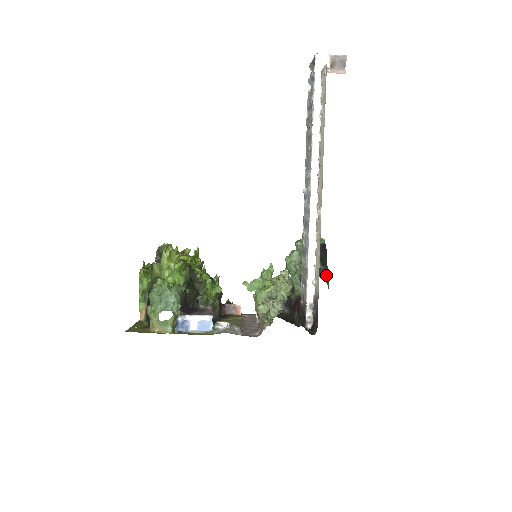
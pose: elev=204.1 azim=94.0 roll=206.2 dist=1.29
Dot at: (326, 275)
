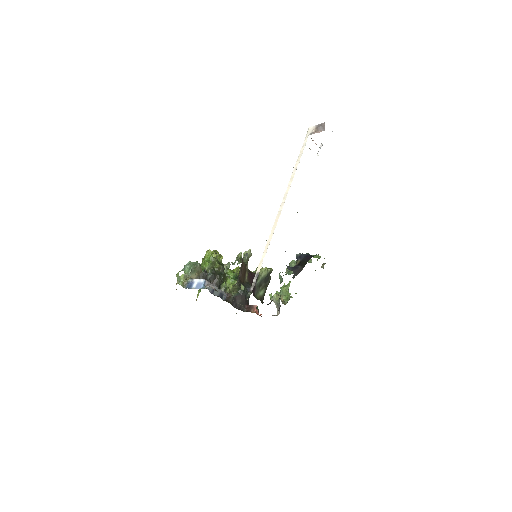
Dot at: (299, 271)
